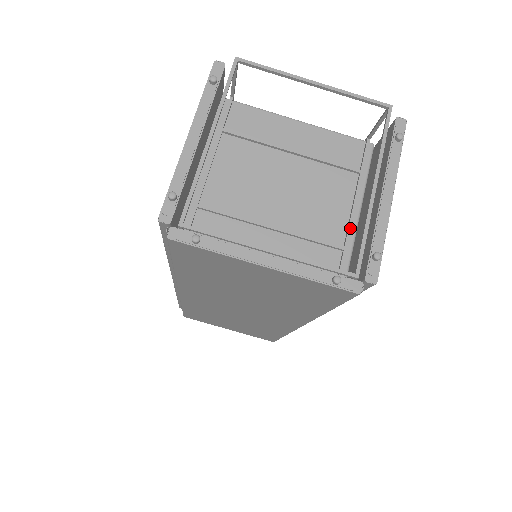
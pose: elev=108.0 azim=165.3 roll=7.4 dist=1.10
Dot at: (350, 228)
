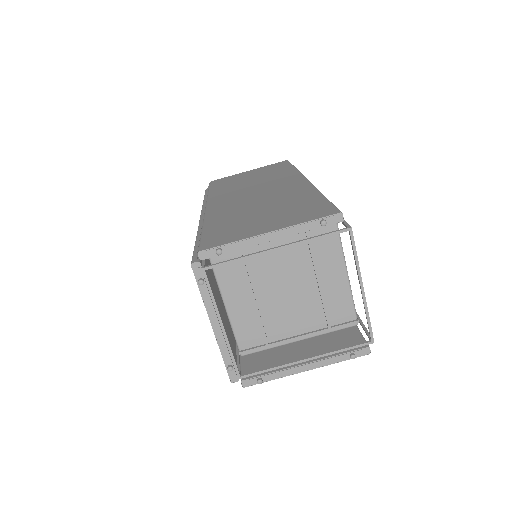
Dot at: (284, 341)
